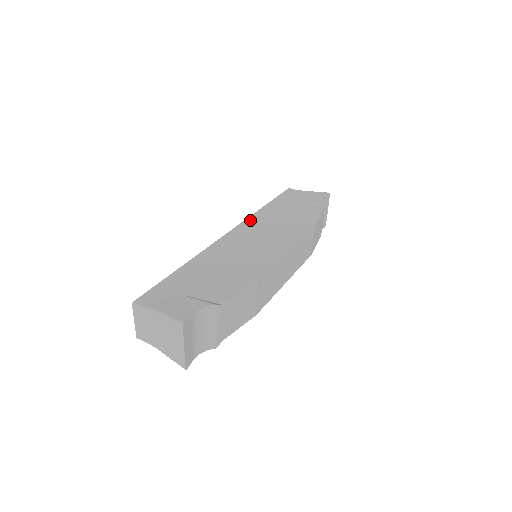
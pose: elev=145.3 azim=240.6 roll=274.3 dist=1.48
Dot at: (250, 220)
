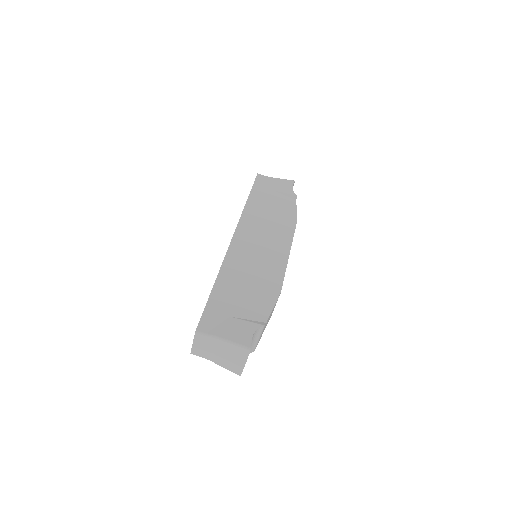
Dot at: (244, 220)
